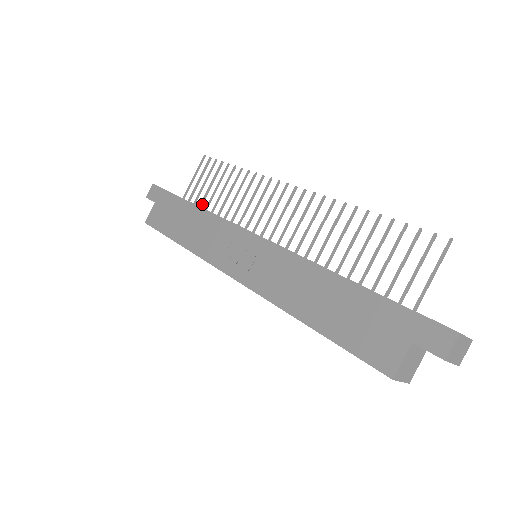
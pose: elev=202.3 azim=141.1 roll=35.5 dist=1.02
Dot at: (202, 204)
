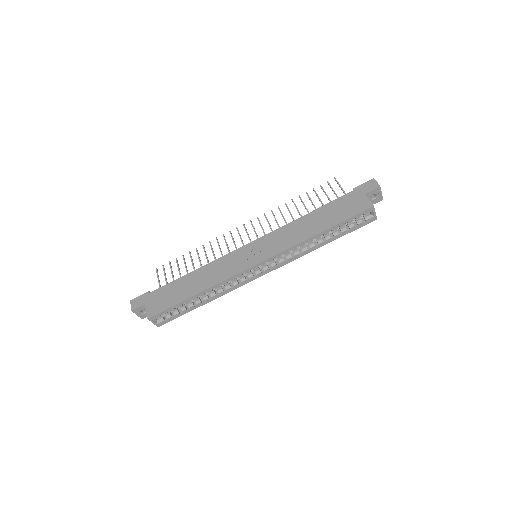
Dot at: occluded
